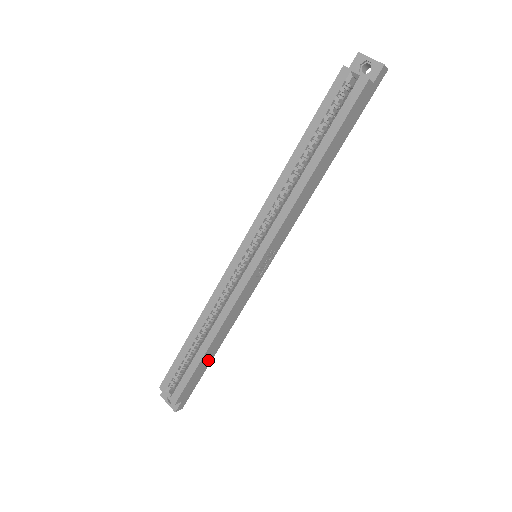
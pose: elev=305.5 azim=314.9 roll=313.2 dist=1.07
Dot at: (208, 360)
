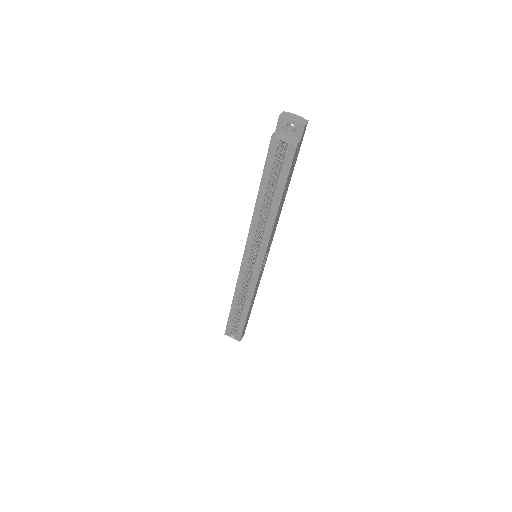
Dot at: (249, 313)
